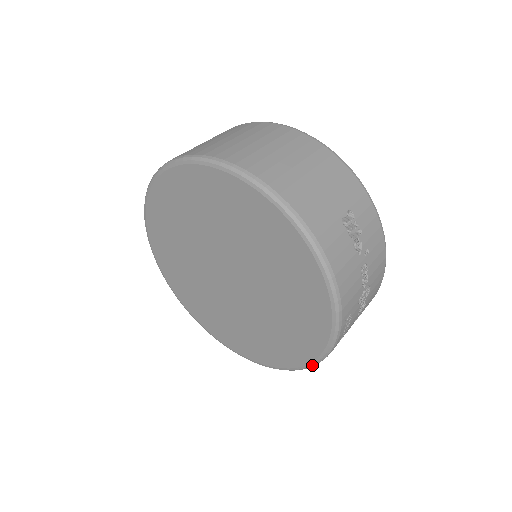
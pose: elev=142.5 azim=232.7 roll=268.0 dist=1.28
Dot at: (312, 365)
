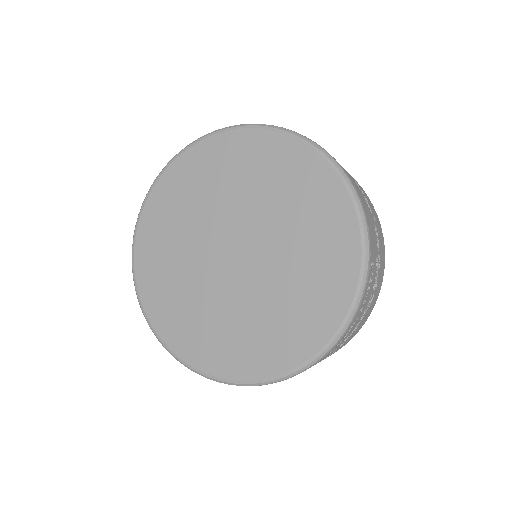
Dot at: (335, 340)
